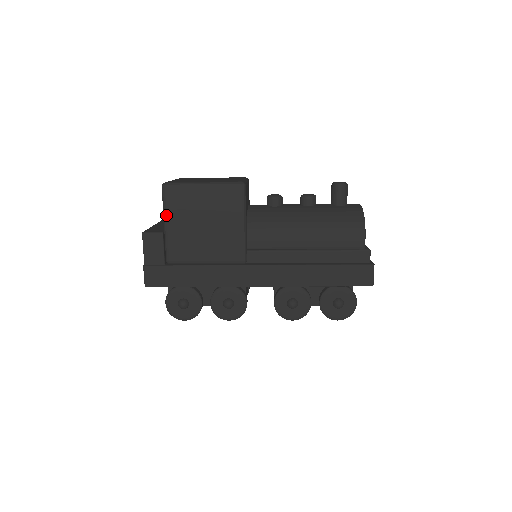
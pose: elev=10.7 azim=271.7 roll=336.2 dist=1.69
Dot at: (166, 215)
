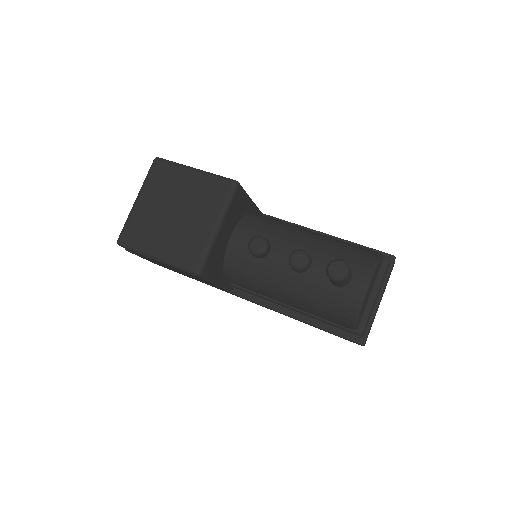
Dot at: occluded
